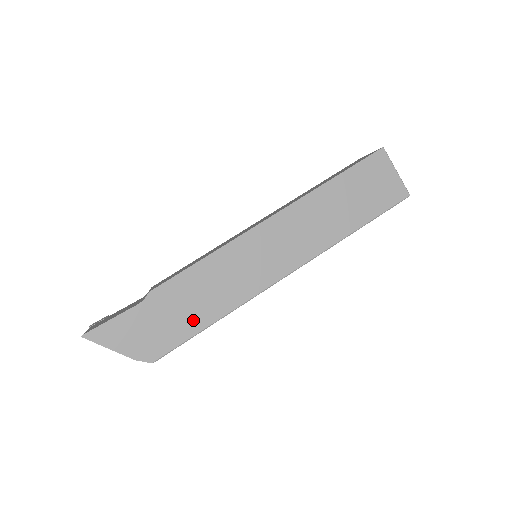
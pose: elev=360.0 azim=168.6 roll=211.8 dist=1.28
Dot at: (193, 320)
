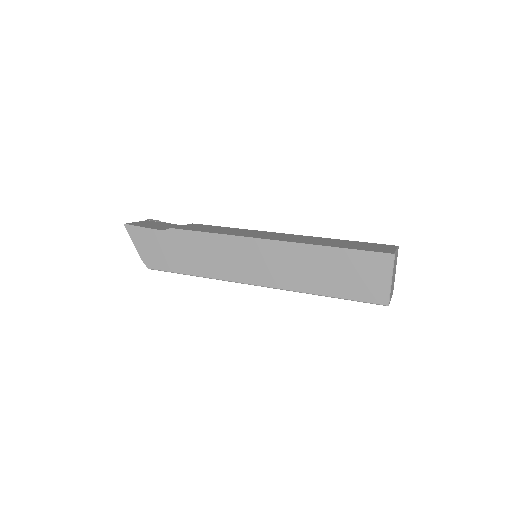
Dot at: (183, 264)
